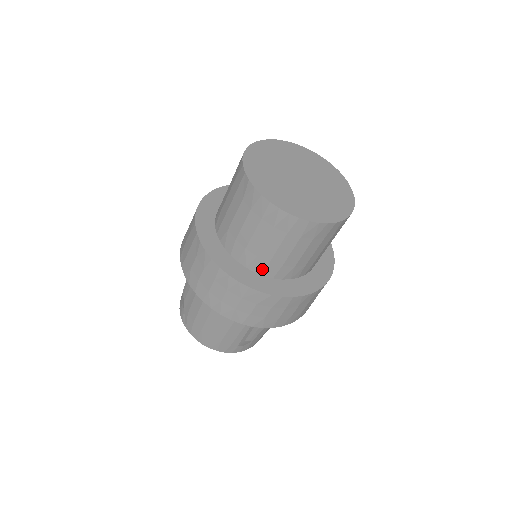
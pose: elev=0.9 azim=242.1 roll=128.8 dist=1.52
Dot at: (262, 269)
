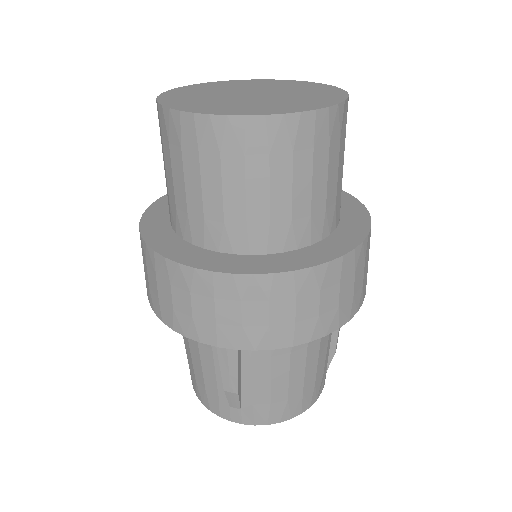
Dot at: (187, 231)
